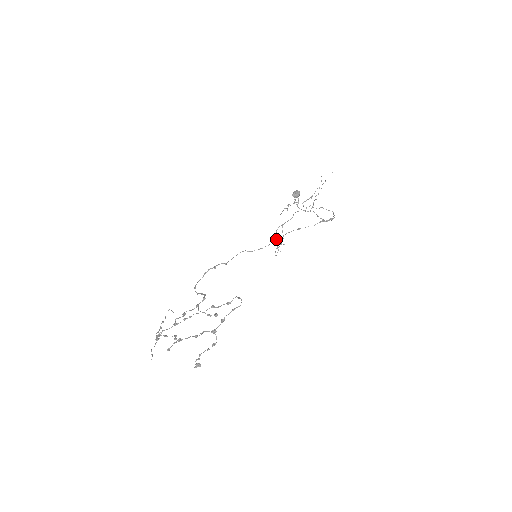
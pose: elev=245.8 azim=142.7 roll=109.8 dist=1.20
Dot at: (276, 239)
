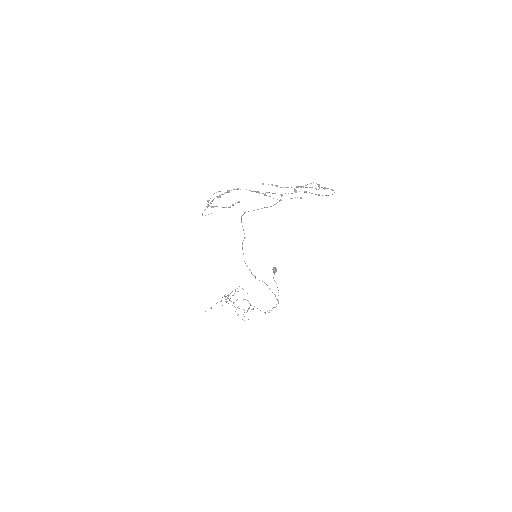
Dot at: (253, 275)
